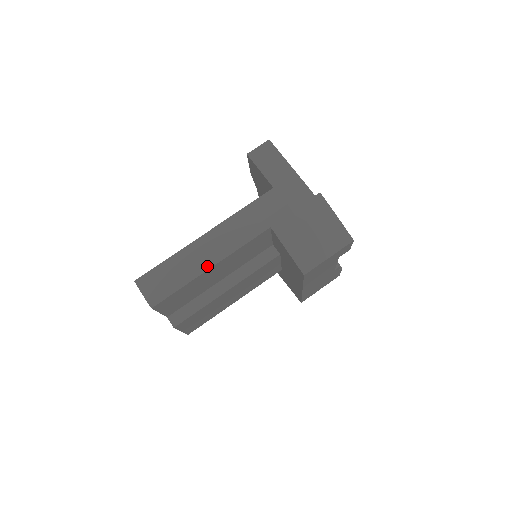
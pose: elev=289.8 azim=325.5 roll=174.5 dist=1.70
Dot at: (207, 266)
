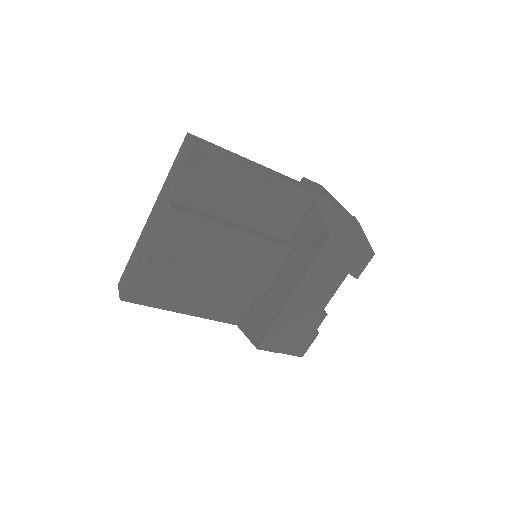
Dot at: (255, 171)
